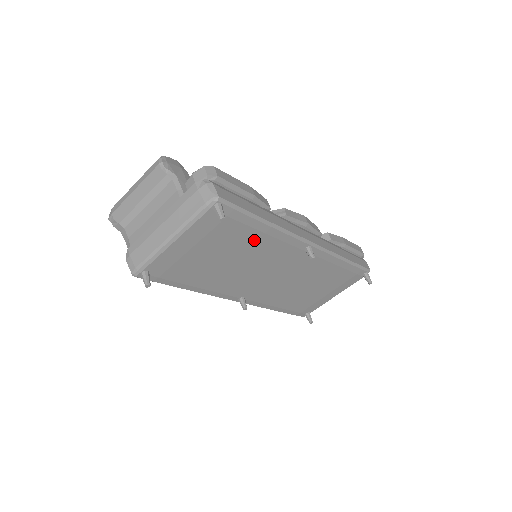
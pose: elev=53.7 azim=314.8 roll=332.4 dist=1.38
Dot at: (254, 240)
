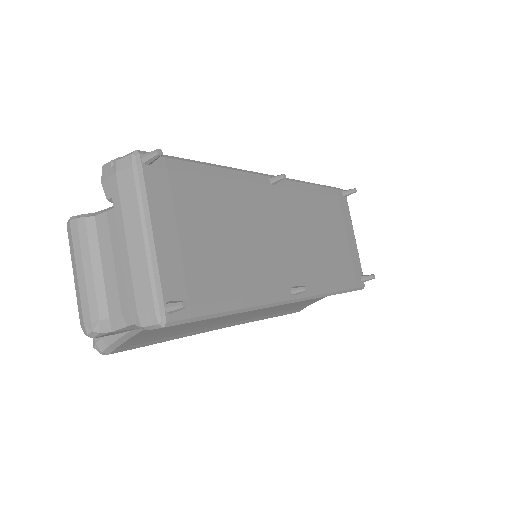
Dot at: (220, 193)
